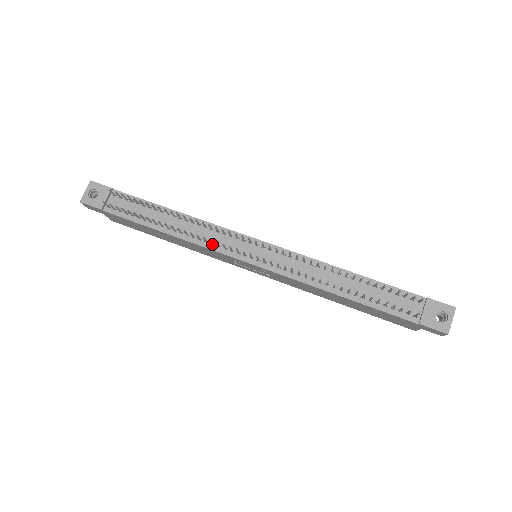
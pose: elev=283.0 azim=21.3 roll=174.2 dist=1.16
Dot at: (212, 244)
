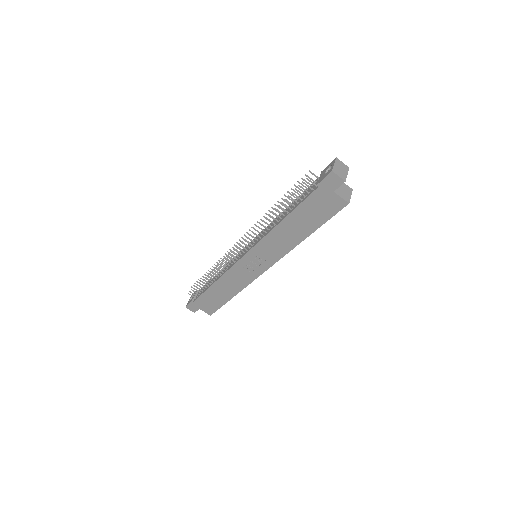
Dot at: (229, 266)
